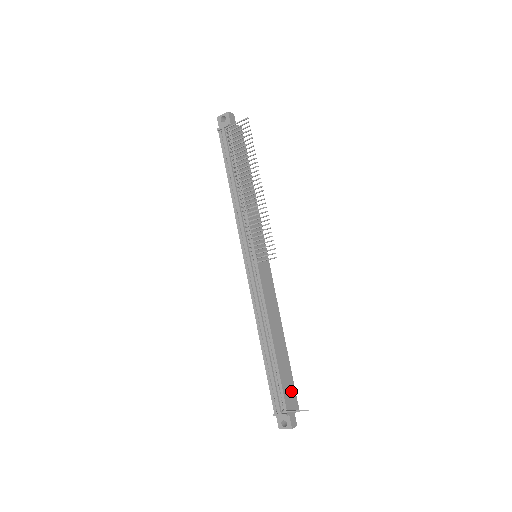
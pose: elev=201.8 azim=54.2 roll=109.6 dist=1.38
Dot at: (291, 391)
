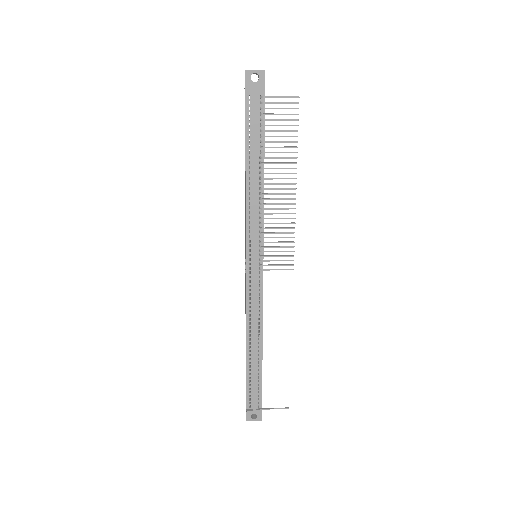
Dot at: occluded
